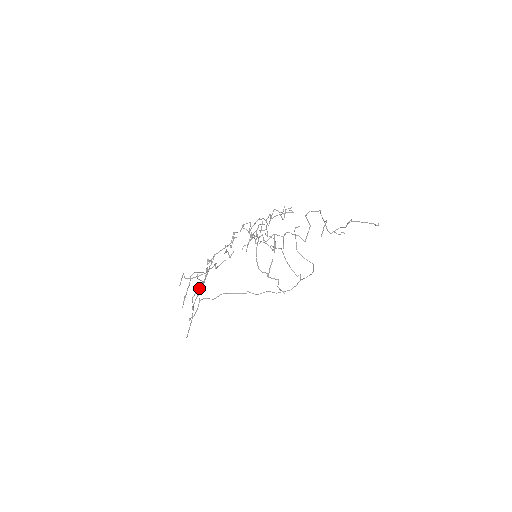
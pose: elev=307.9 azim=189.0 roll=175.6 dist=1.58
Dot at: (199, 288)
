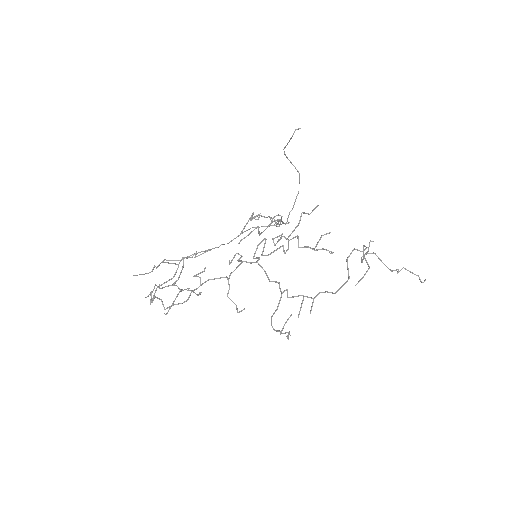
Dot at: (170, 279)
